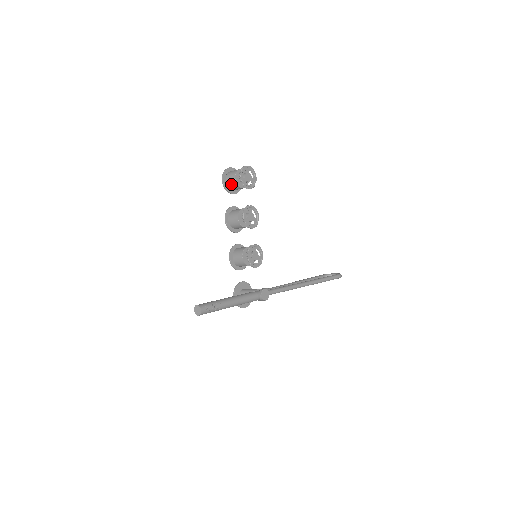
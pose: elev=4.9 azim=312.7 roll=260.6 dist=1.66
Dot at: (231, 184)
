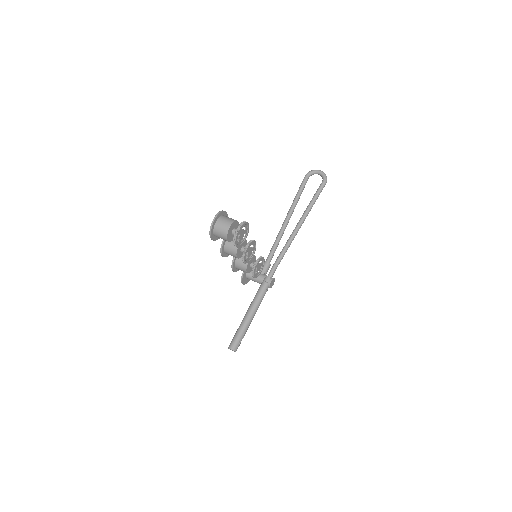
Dot at: occluded
